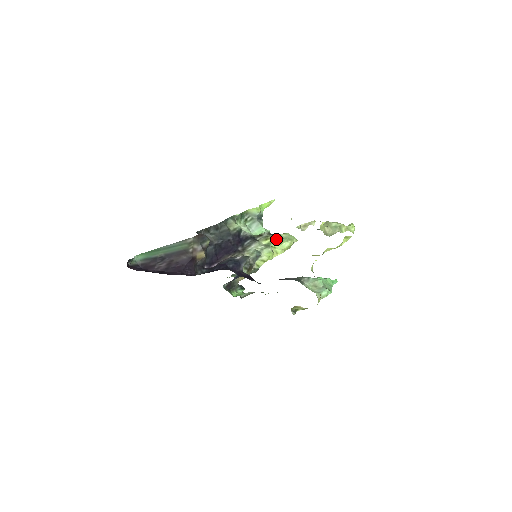
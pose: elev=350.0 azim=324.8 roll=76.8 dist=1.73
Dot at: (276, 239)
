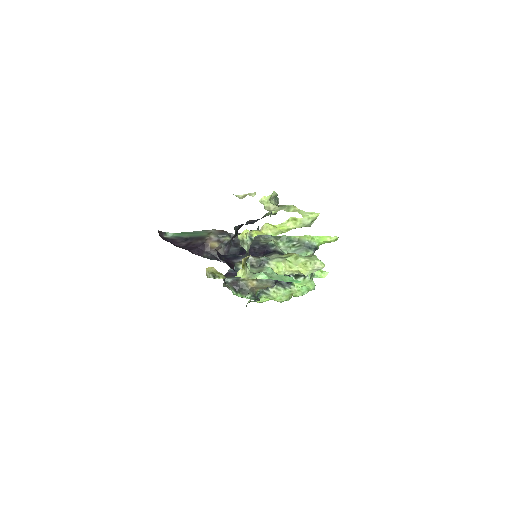
Dot at: (294, 254)
